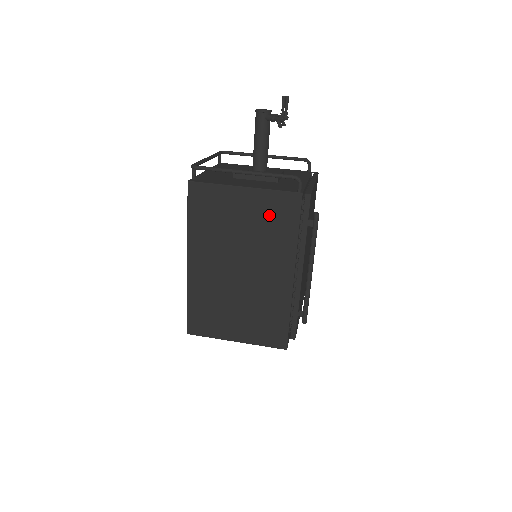
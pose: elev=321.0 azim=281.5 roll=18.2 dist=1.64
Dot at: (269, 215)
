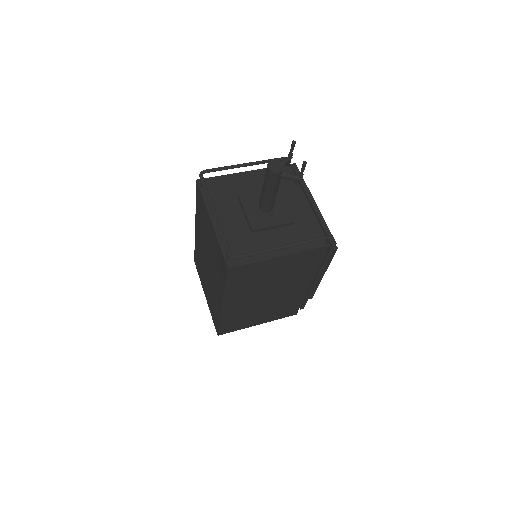
Dot at: (299, 264)
